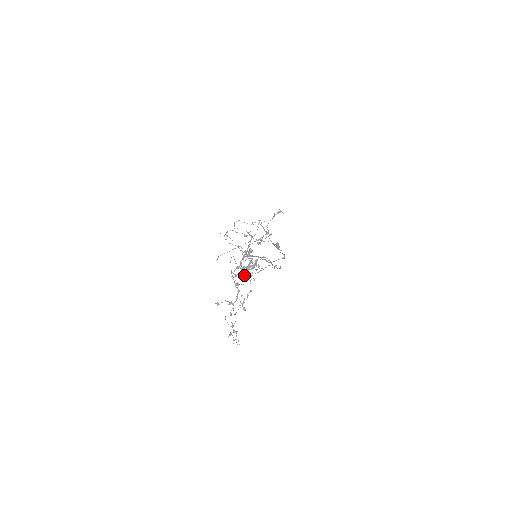
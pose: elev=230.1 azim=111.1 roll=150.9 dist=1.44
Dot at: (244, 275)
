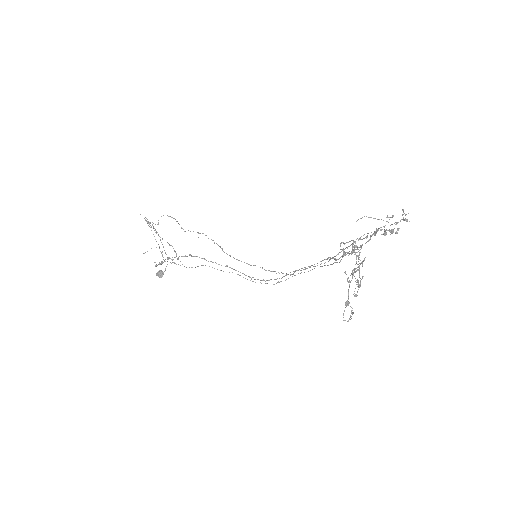
Dot at: (343, 255)
